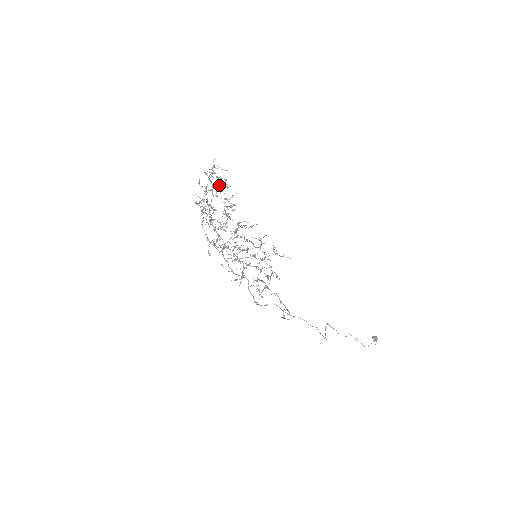
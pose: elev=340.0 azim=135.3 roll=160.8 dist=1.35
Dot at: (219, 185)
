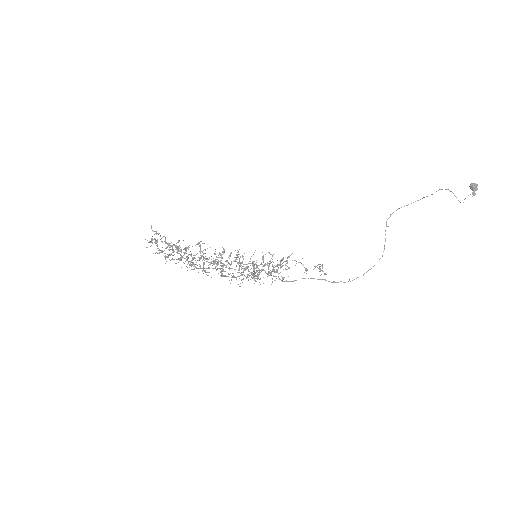
Dot at: (171, 246)
